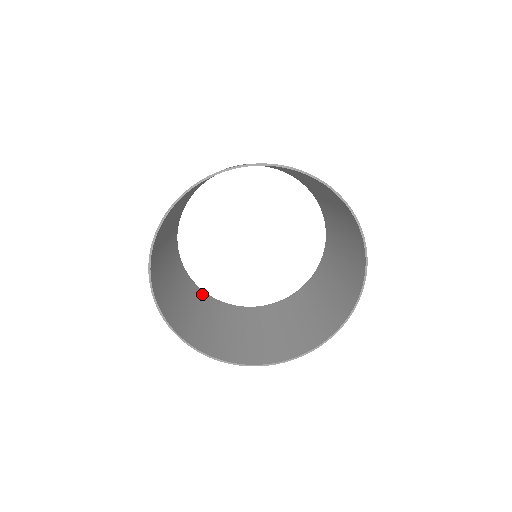
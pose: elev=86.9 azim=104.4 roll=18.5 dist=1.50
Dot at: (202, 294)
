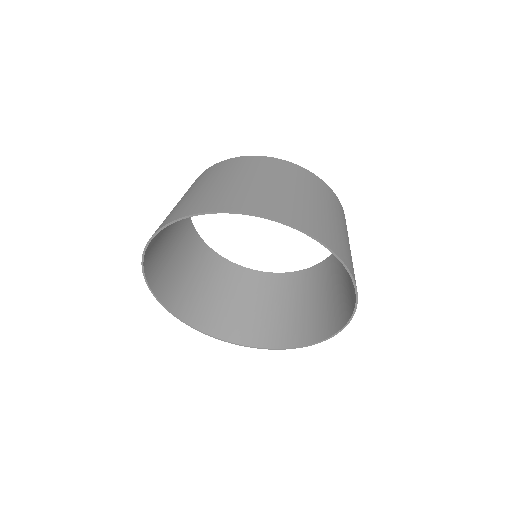
Dot at: (264, 277)
